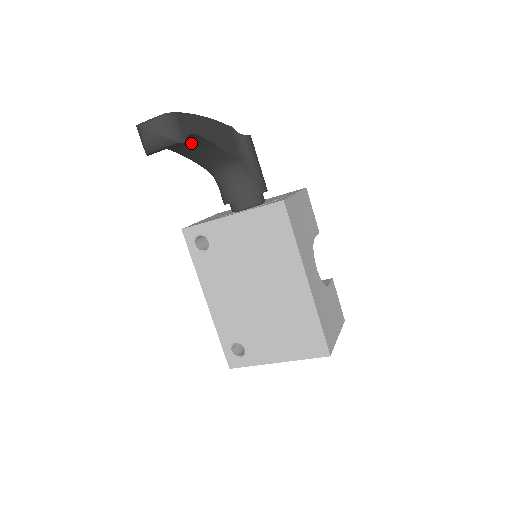
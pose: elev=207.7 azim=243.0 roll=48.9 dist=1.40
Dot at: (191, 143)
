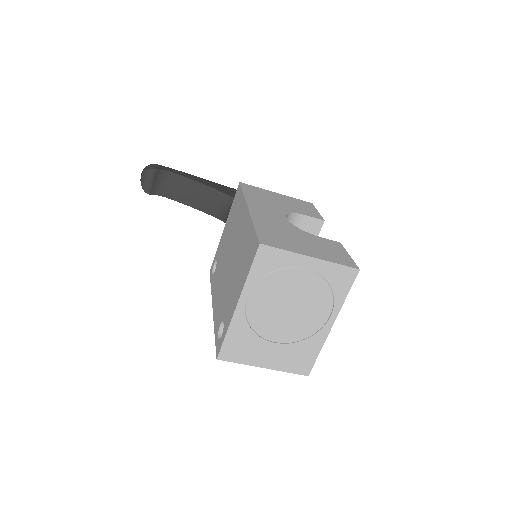
Dot at: (181, 186)
